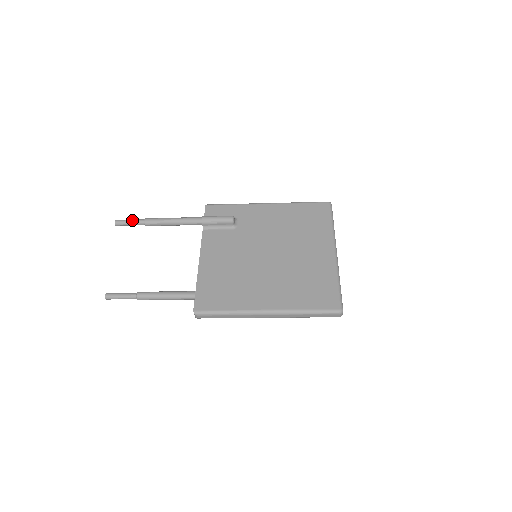
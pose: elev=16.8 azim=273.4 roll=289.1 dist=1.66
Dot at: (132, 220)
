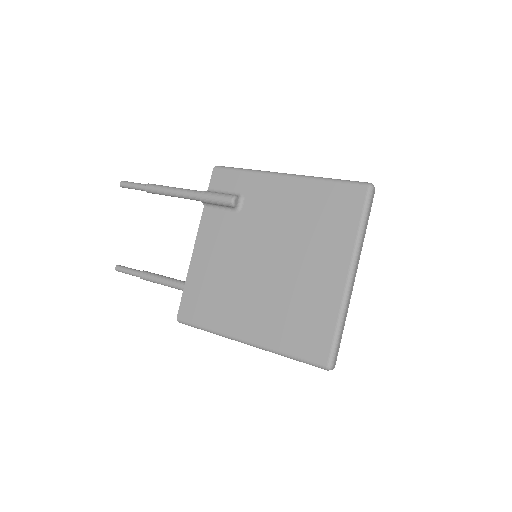
Dot at: (134, 185)
